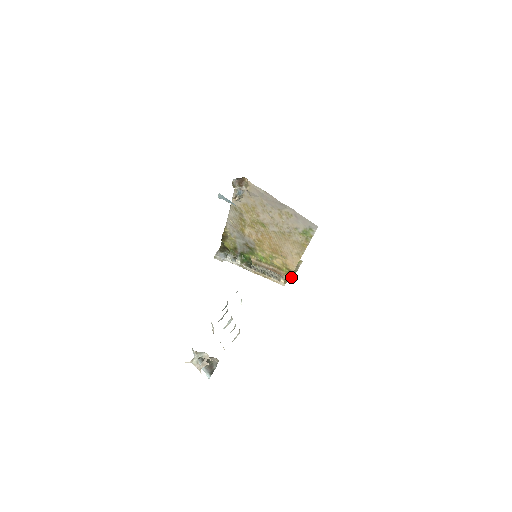
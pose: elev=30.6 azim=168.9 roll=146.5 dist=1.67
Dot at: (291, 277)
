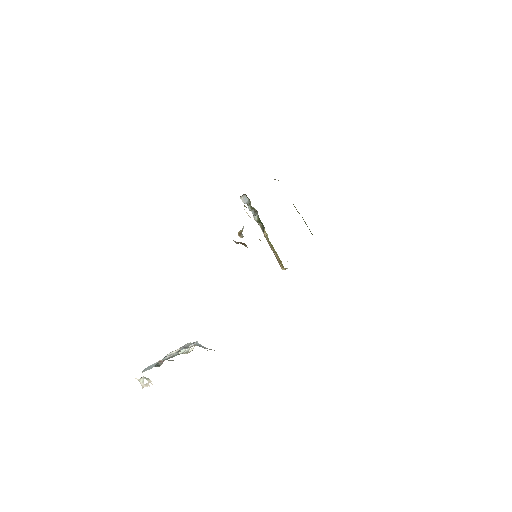
Dot at: occluded
